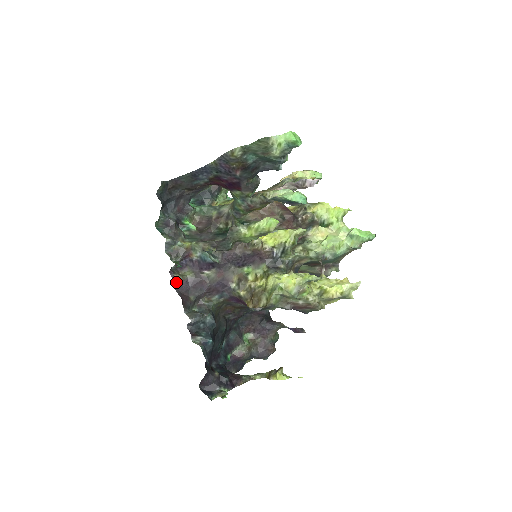
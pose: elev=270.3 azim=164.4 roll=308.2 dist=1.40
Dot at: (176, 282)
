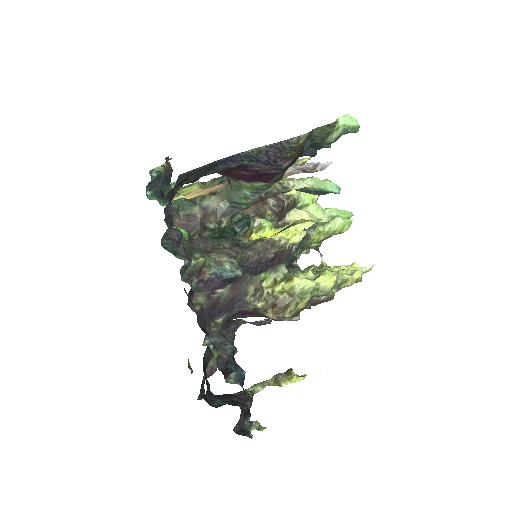
Dot at: (198, 316)
